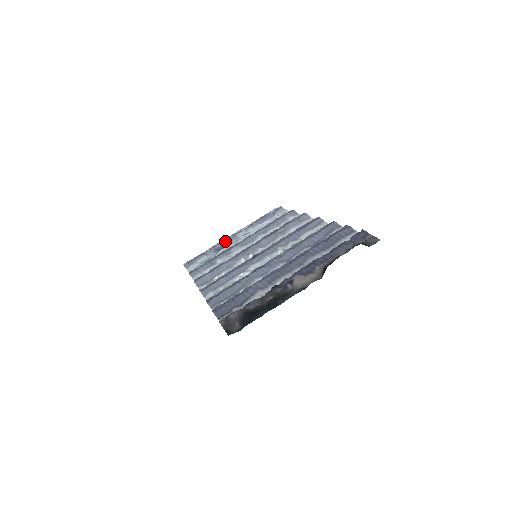
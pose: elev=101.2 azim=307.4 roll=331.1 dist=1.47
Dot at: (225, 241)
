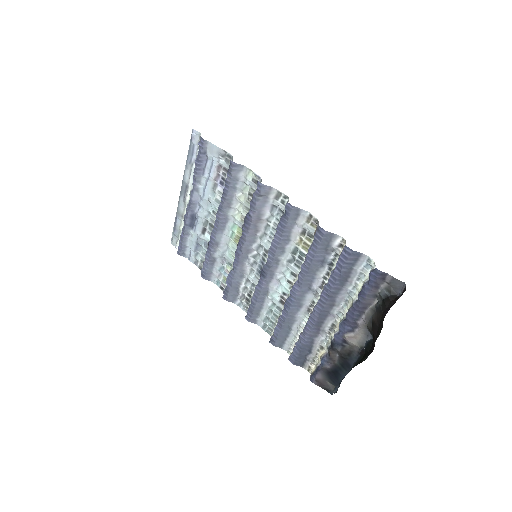
Dot at: (189, 213)
